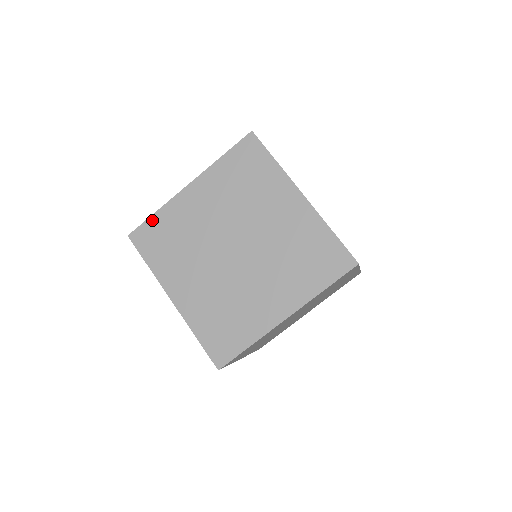
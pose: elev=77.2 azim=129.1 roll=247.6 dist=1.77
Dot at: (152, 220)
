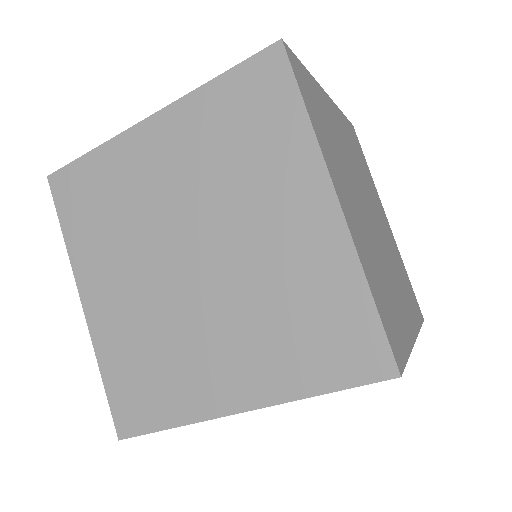
Dot at: (165, 429)
